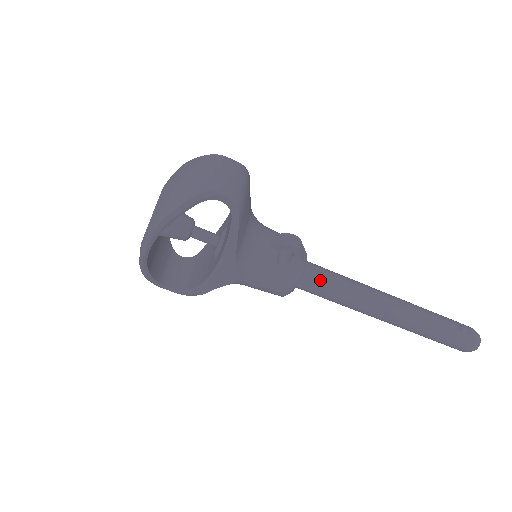
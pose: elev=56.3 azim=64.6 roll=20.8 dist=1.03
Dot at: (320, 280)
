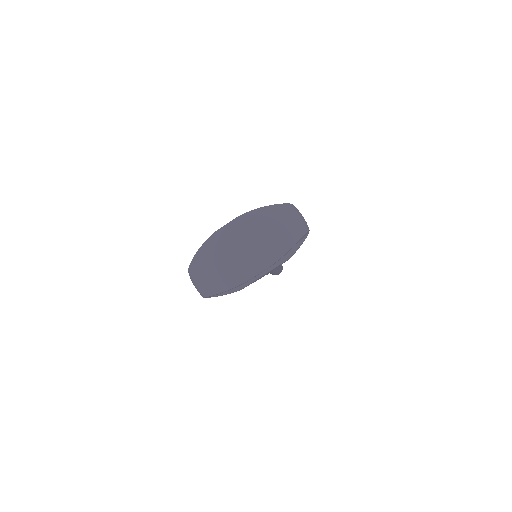
Dot at: occluded
